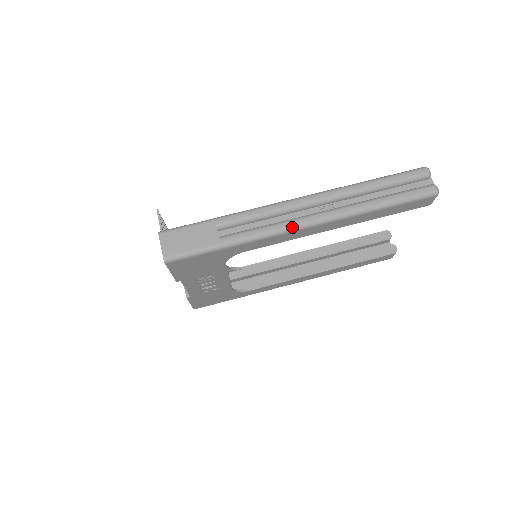
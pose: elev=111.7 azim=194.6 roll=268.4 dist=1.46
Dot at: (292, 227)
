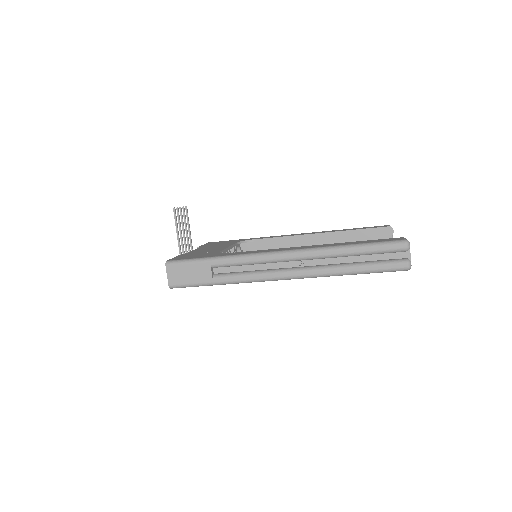
Dot at: (272, 279)
